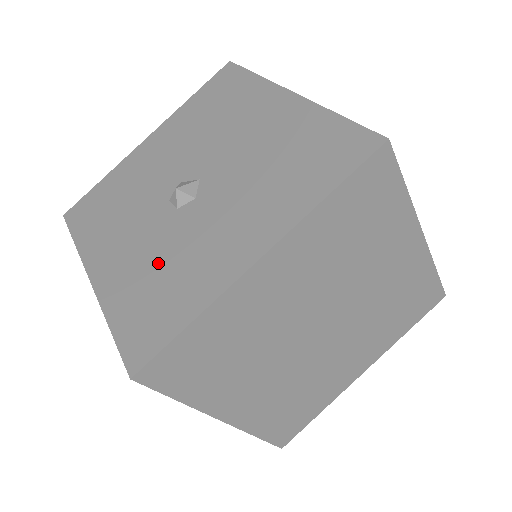
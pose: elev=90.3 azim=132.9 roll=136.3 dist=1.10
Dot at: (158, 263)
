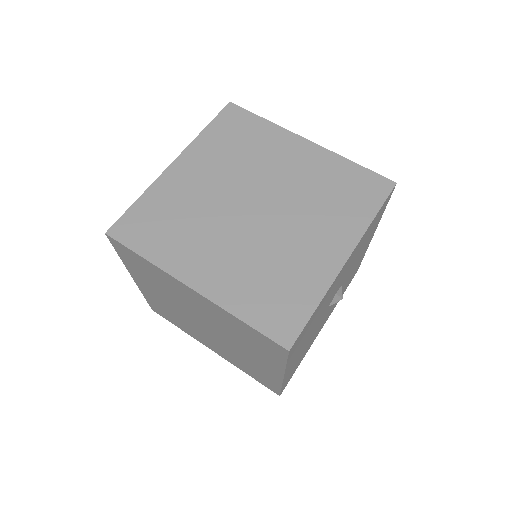
Dot at: occluded
